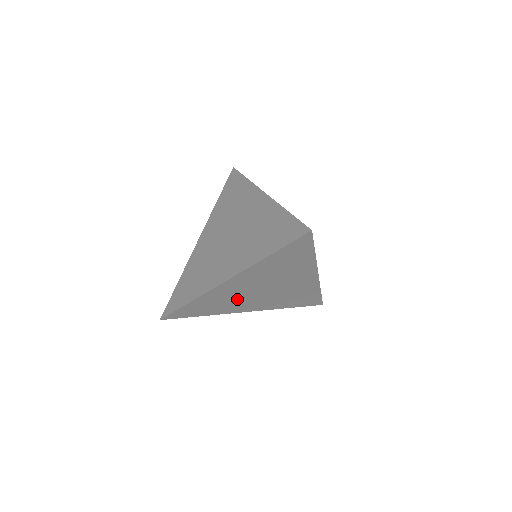
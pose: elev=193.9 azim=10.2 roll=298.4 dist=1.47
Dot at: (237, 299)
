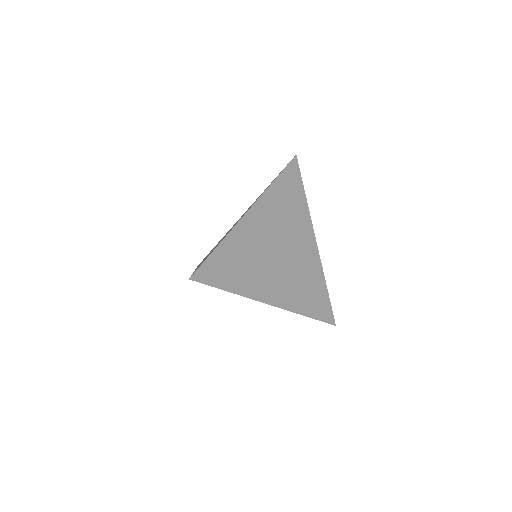
Dot at: occluded
